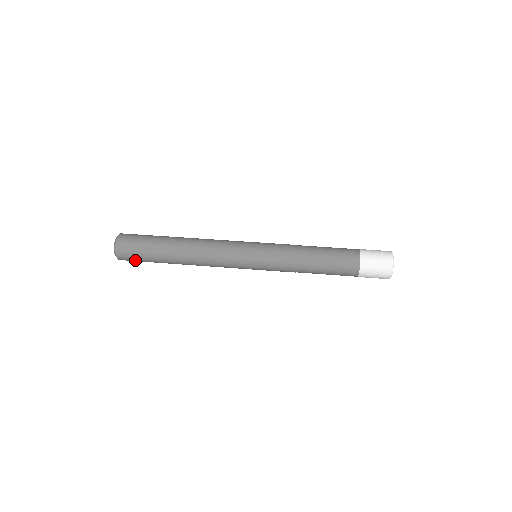
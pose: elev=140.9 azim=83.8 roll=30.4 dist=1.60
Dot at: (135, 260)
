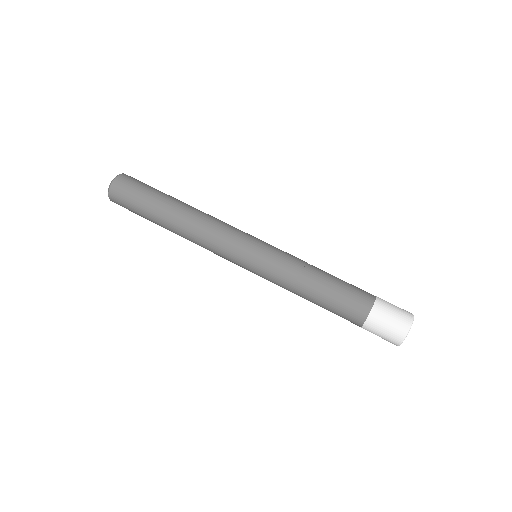
Dot at: occluded
